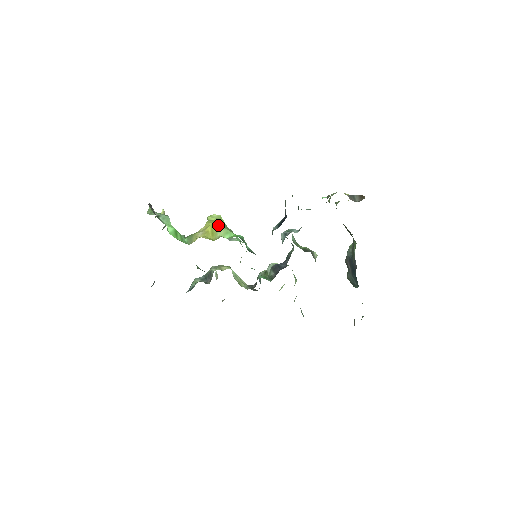
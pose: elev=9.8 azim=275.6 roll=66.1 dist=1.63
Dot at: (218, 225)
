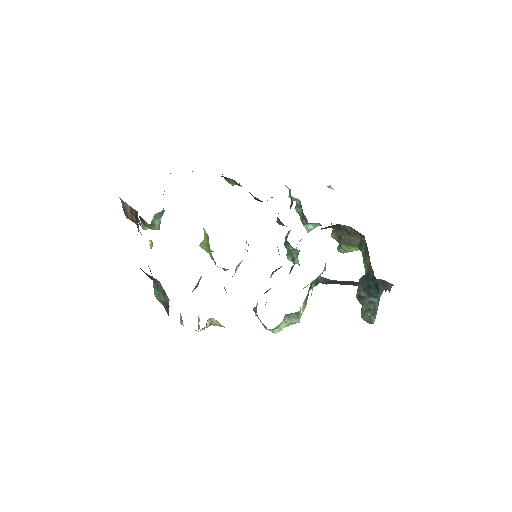
Dot at: occluded
